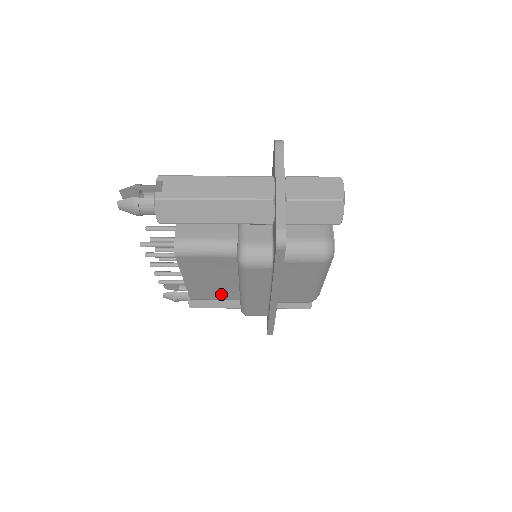
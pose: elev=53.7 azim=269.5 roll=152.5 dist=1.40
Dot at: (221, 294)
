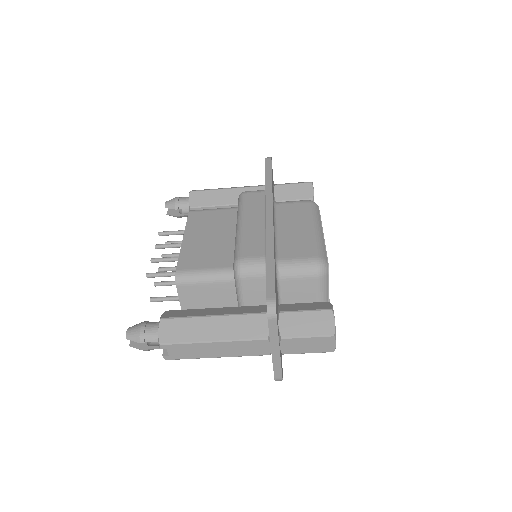
Dot at: occluded
